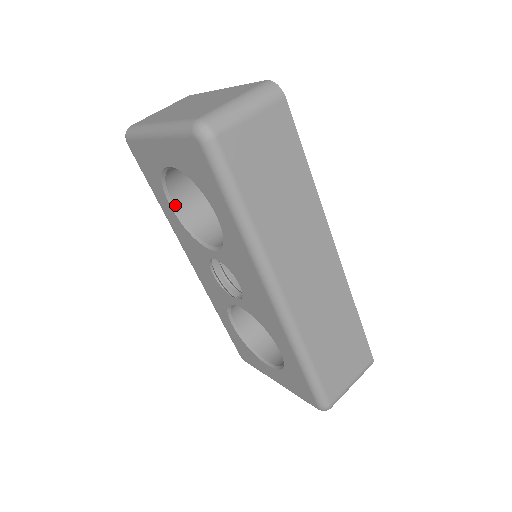
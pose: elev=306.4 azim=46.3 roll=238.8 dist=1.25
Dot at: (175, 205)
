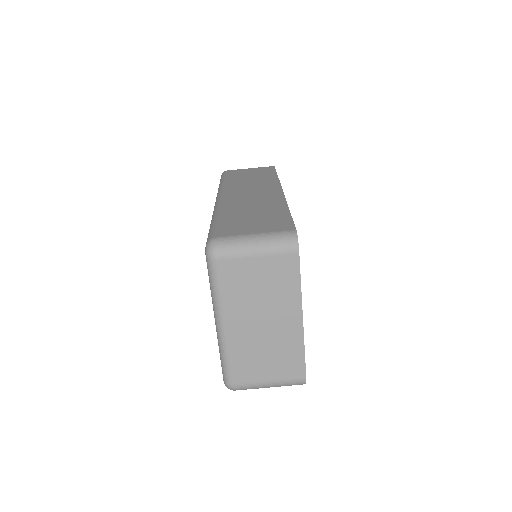
Dot at: occluded
